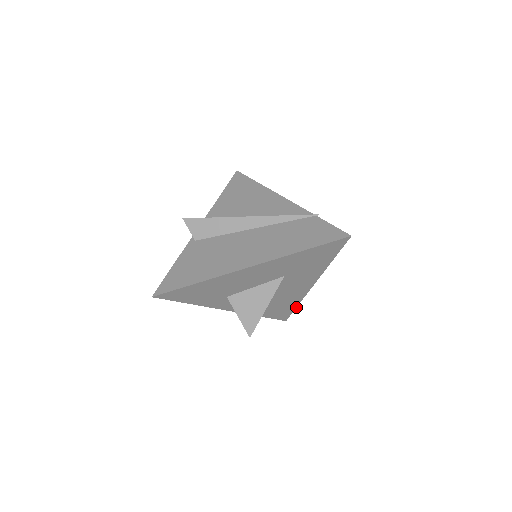
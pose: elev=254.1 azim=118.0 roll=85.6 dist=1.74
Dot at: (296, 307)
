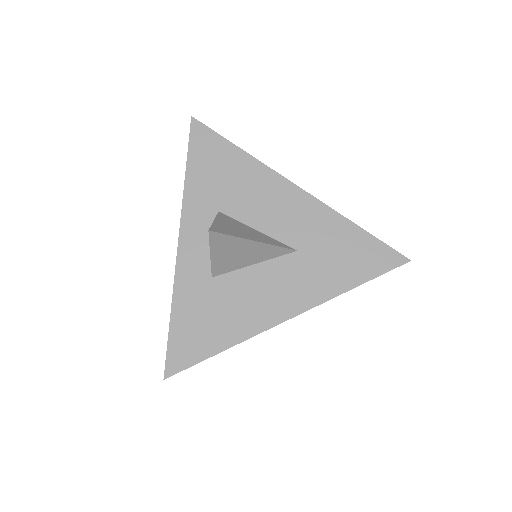
Dot at: (217, 353)
